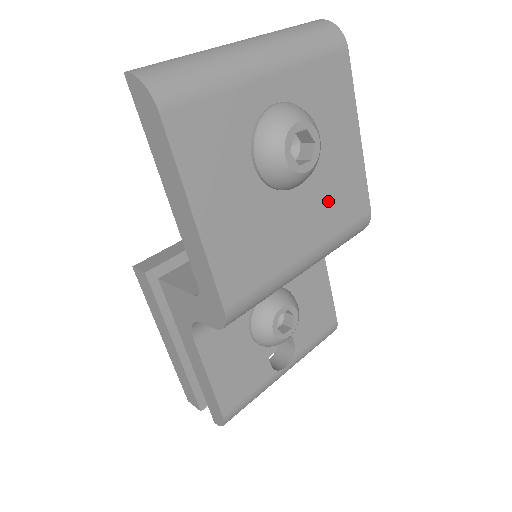
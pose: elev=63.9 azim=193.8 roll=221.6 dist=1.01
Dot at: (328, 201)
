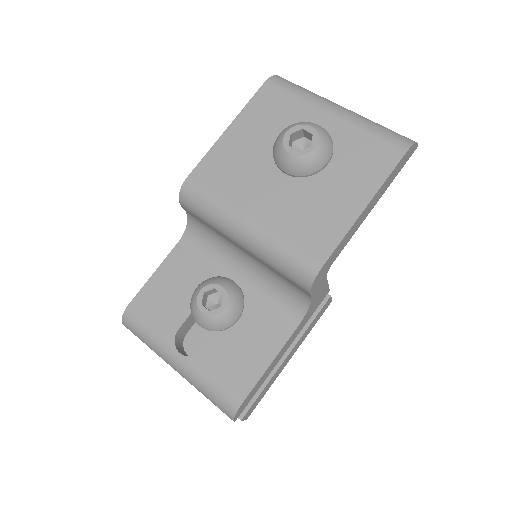
Dot at: (298, 211)
